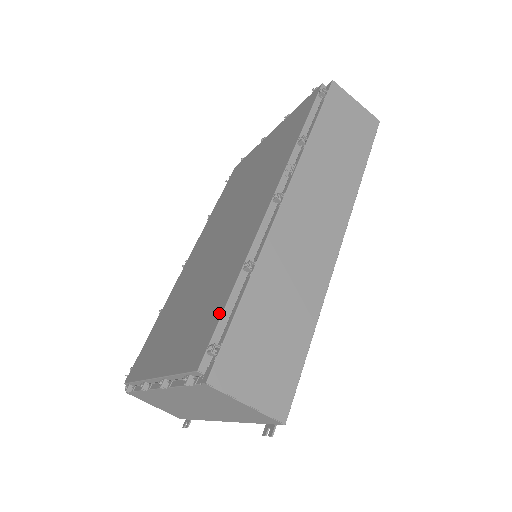
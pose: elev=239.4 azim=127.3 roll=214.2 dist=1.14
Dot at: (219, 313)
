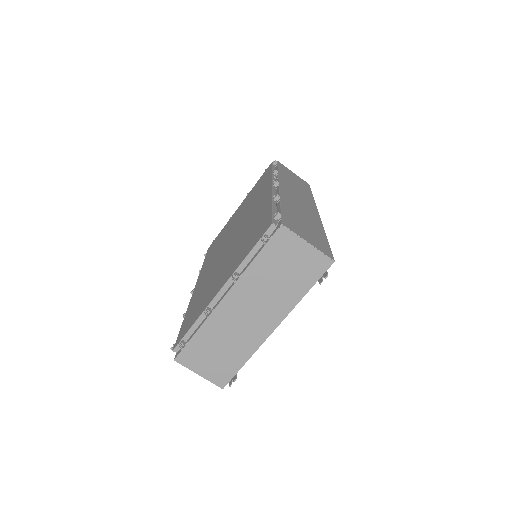
Dot at: (269, 213)
